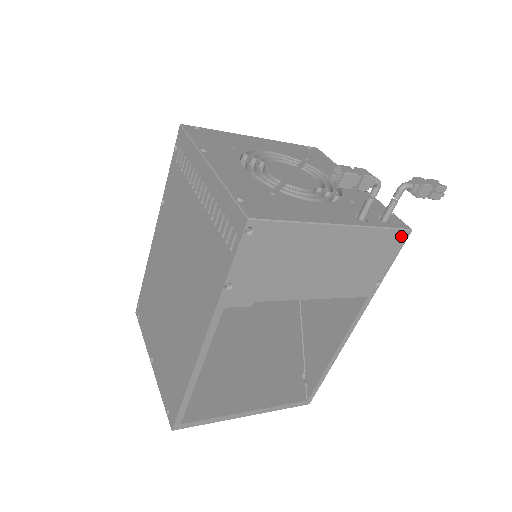
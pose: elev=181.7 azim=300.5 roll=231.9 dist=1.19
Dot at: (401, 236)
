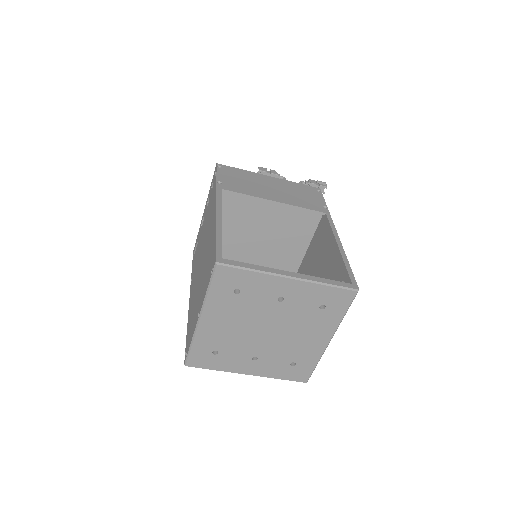
Dot at: (315, 189)
